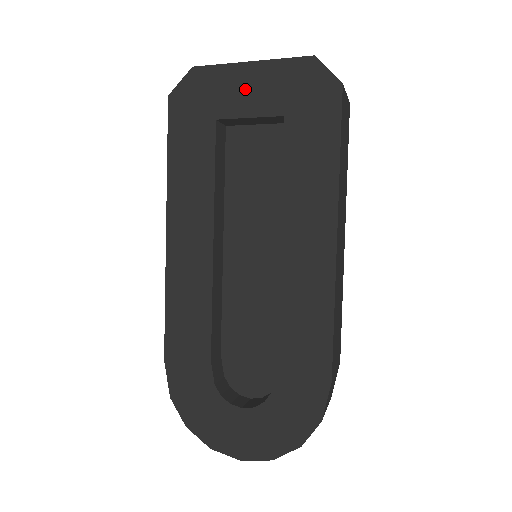
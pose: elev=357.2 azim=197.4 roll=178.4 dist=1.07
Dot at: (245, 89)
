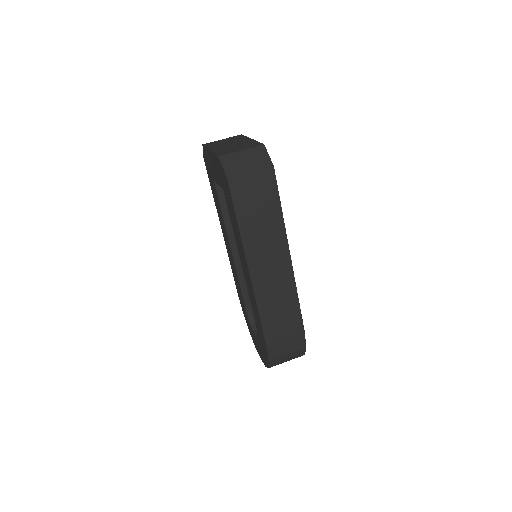
Dot at: (213, 166)
